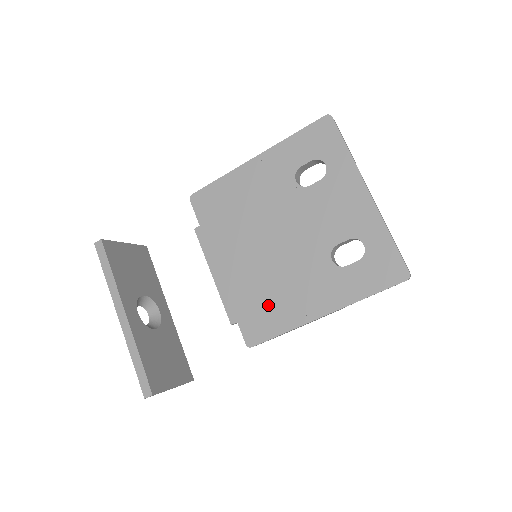
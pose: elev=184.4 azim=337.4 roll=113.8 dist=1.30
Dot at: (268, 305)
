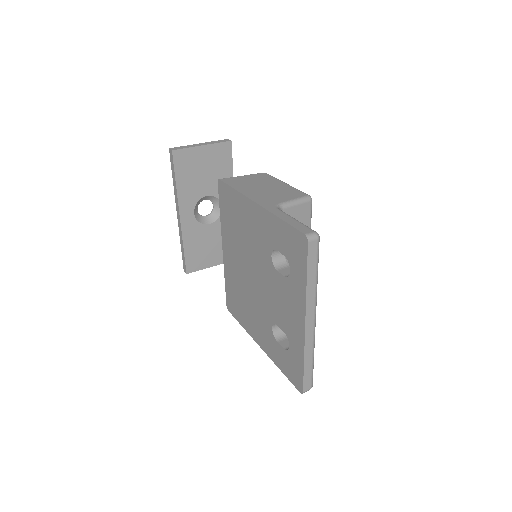
Dot at: (239, 303)
